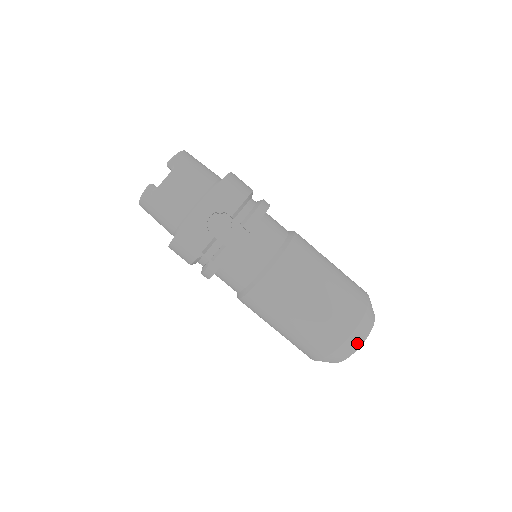
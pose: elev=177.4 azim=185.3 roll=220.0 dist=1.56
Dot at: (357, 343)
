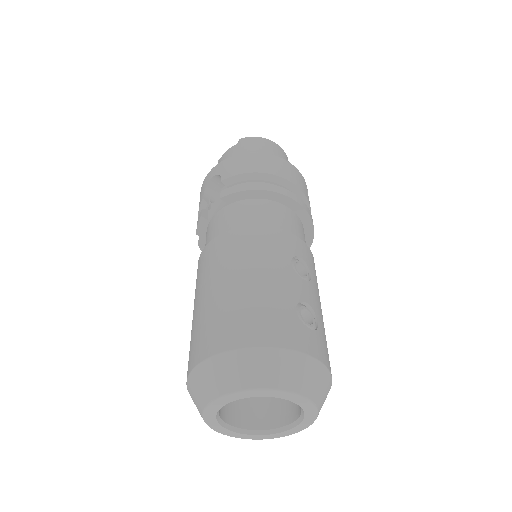
Dot at: (209, 388)
